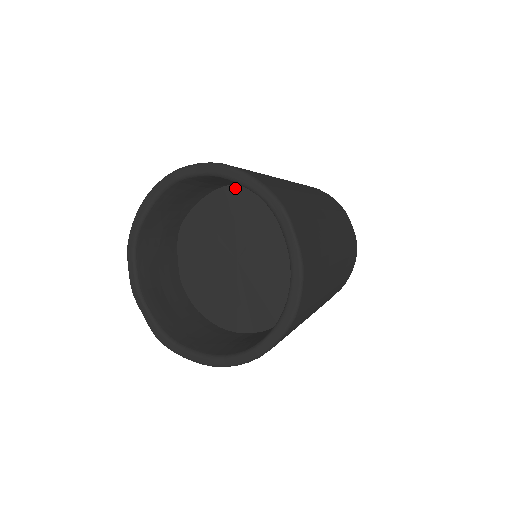
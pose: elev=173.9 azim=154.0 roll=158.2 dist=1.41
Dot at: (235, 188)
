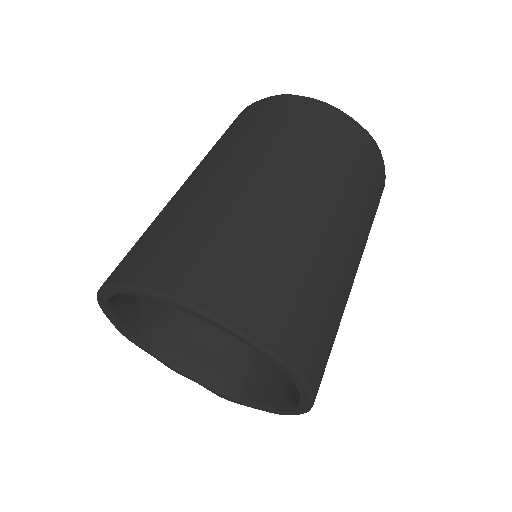
Dot at: occluded
